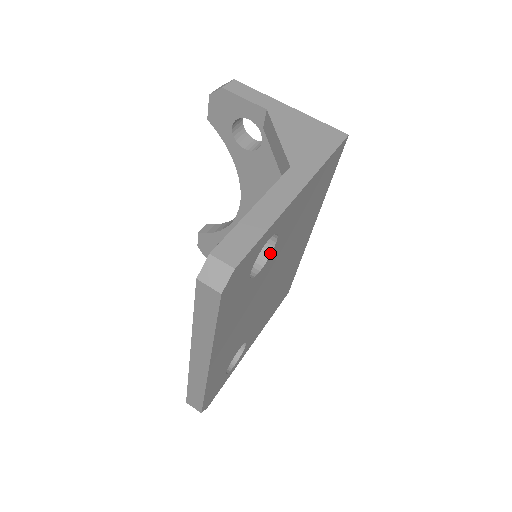
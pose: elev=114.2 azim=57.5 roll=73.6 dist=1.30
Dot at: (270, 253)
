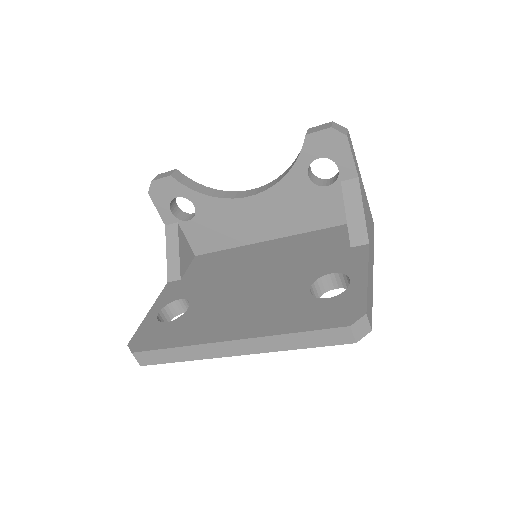
Dot at: (325, 292)
